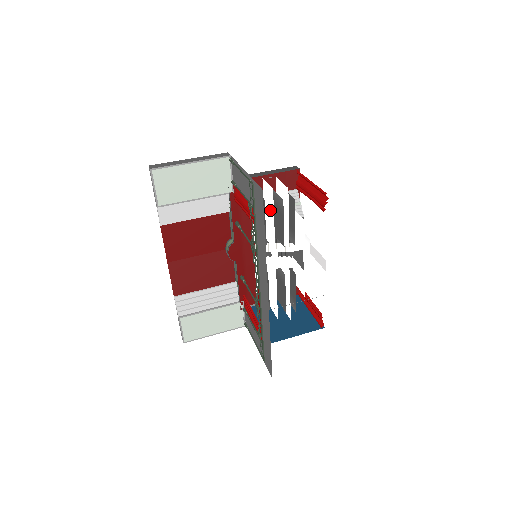
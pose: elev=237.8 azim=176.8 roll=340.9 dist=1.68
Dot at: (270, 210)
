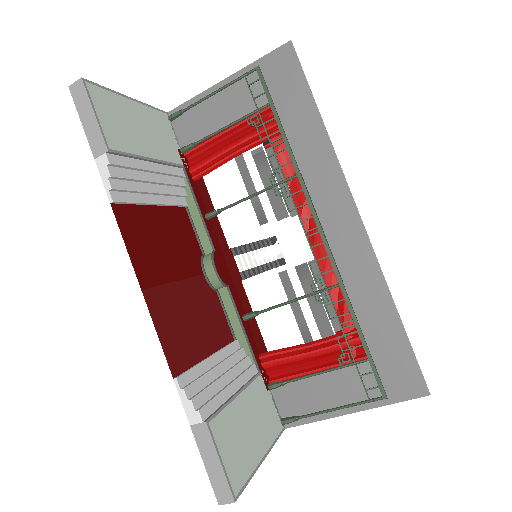
Dot at: occluded
